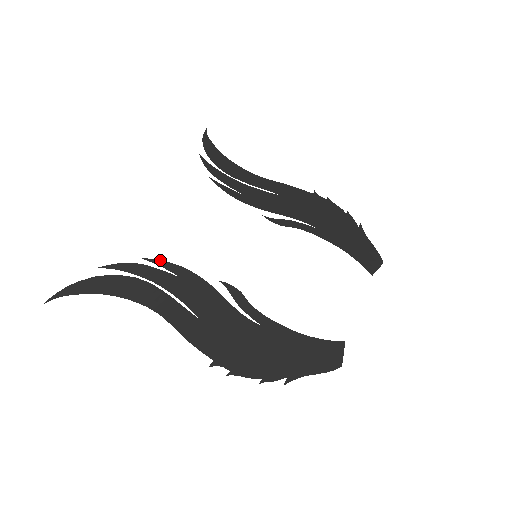
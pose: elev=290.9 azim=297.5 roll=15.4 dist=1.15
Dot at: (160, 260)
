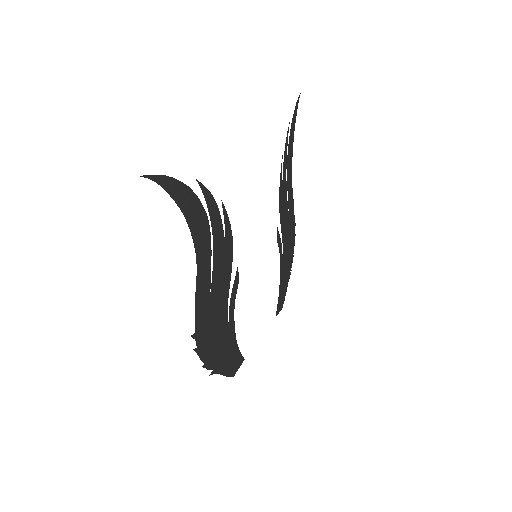
Dot at: occluded
